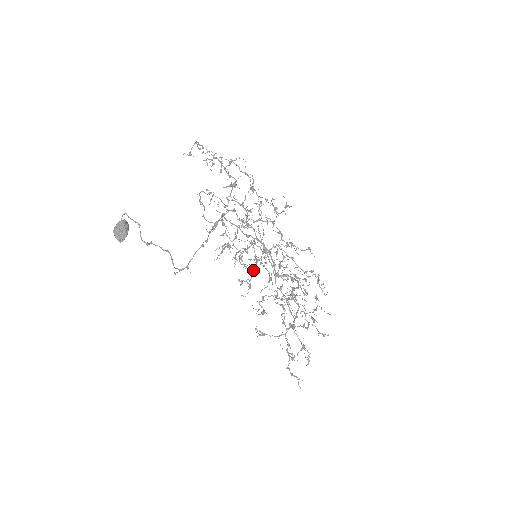
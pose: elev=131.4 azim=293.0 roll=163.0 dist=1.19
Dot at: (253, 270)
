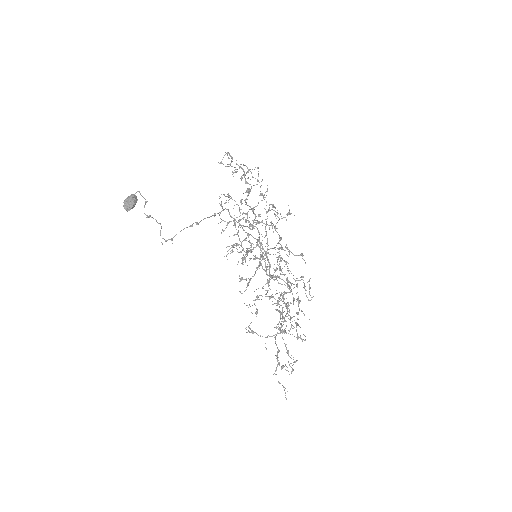
Dot at: (255, 271)
